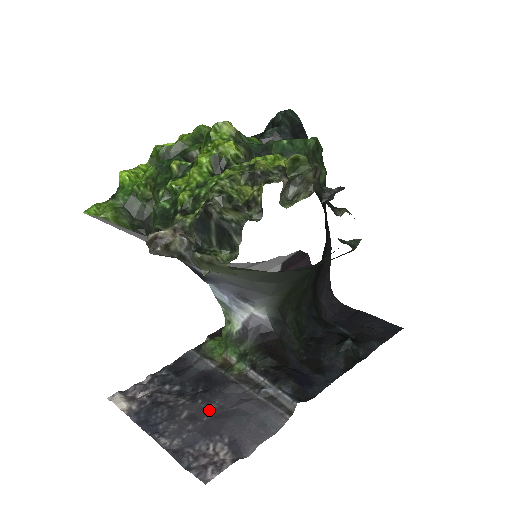
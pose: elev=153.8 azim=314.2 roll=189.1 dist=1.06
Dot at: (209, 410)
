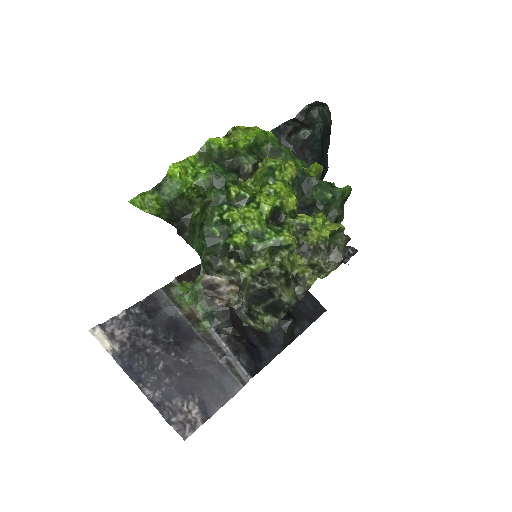
Dot at: (181, 366)
